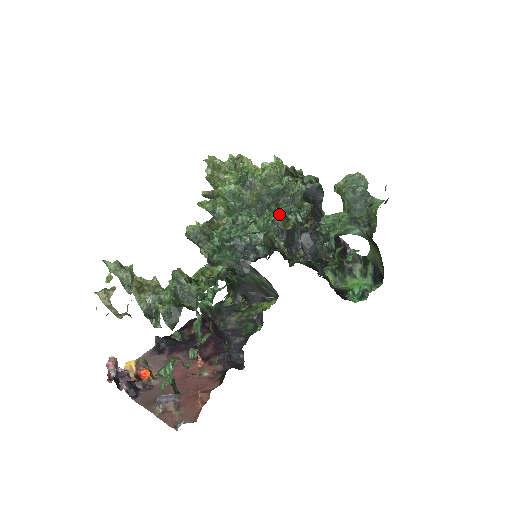
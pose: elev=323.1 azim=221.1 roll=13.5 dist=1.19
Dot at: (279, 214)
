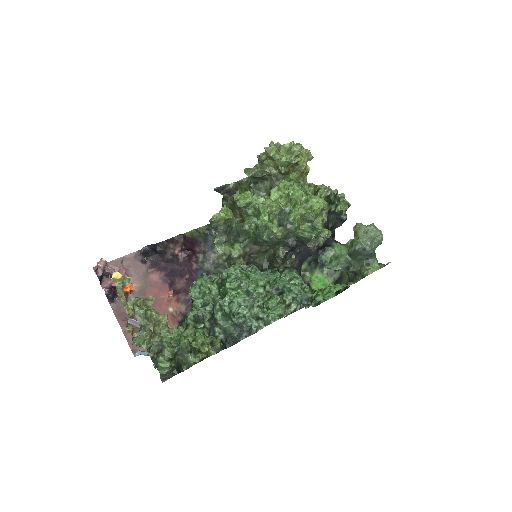
Dot at: (284, 314)
